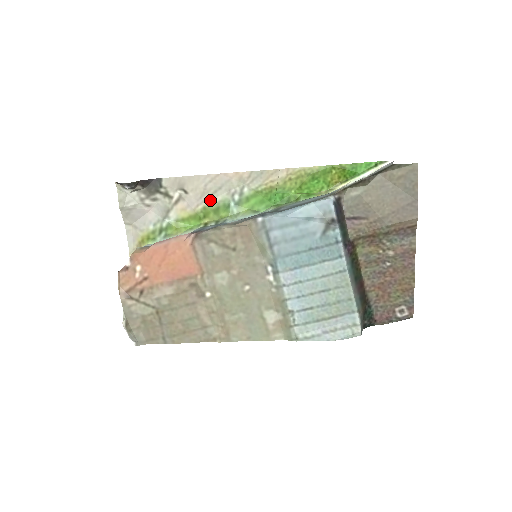
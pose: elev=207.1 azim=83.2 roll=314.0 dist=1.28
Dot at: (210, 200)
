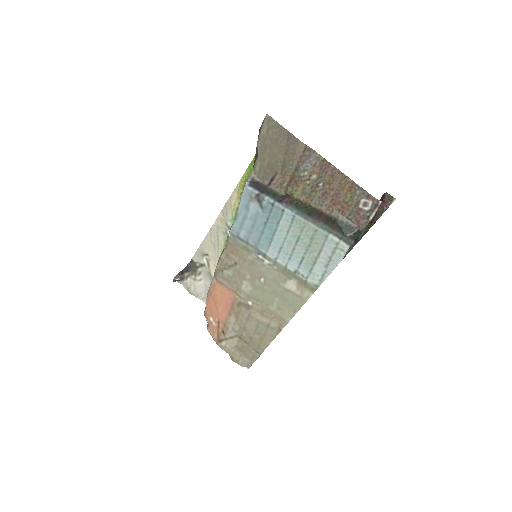
Dot at: (220, 247)
